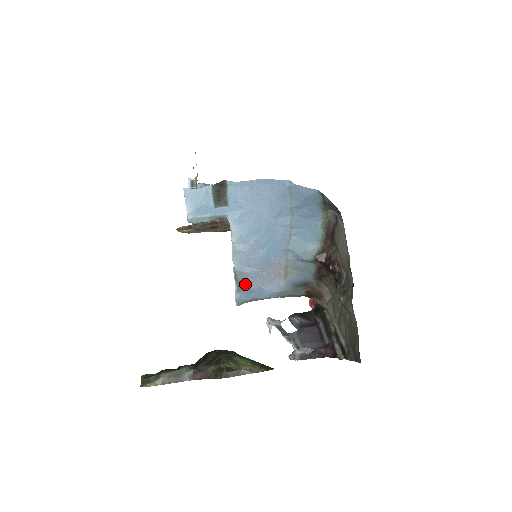
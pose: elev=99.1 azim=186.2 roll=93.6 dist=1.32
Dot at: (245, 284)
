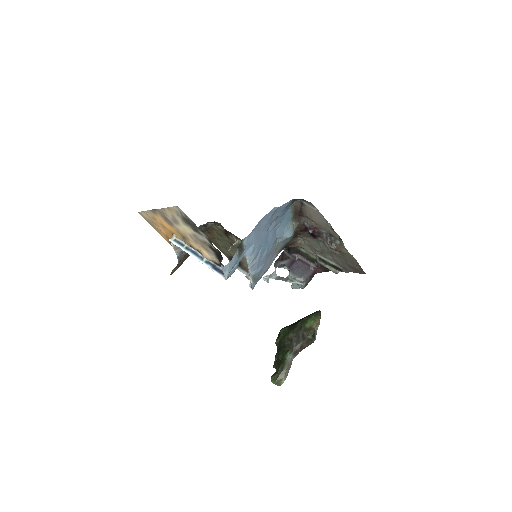
Dot at: (259, 277)
